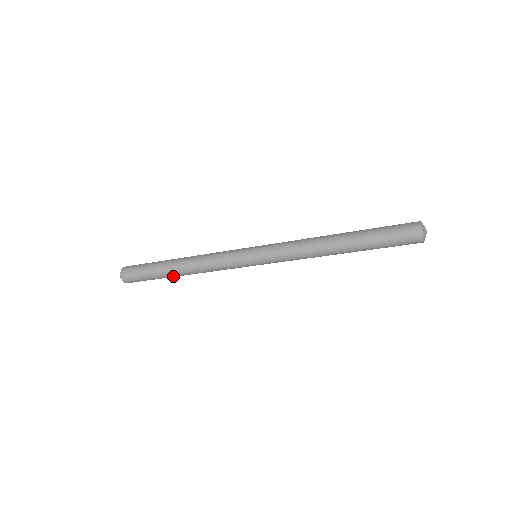
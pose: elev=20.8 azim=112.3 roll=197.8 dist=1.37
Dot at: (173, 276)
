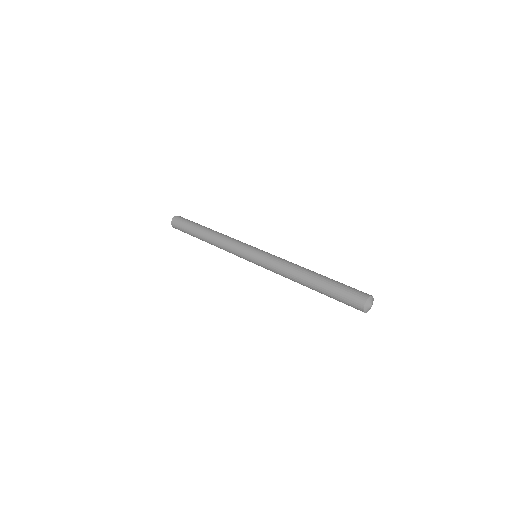
Dot at: (202, 240)
